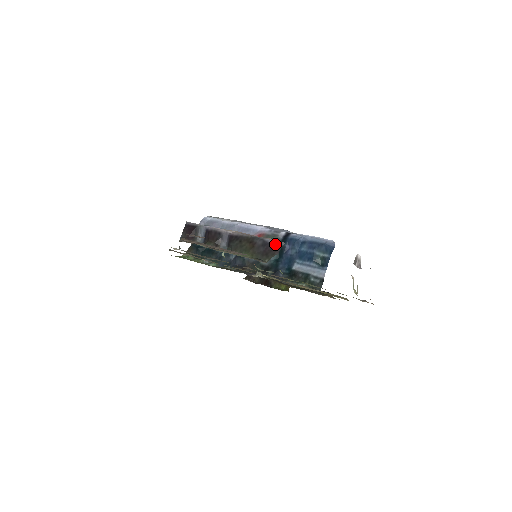
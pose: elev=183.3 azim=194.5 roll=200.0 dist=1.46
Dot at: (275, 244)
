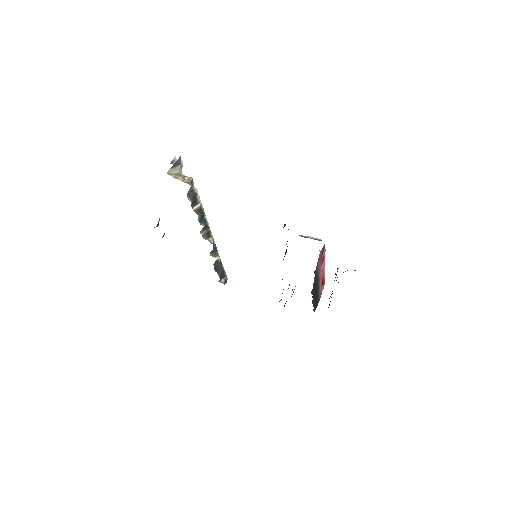
Dot at: occluded
